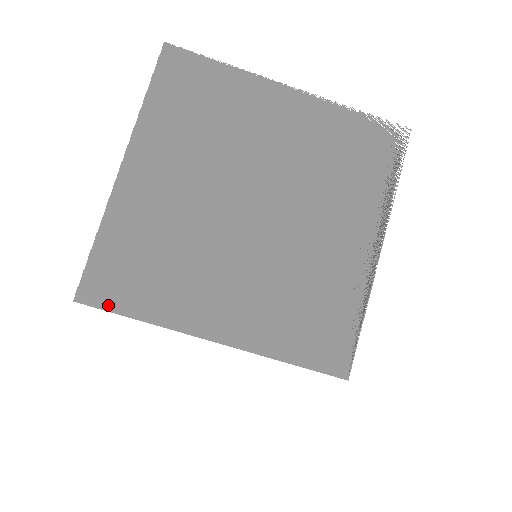
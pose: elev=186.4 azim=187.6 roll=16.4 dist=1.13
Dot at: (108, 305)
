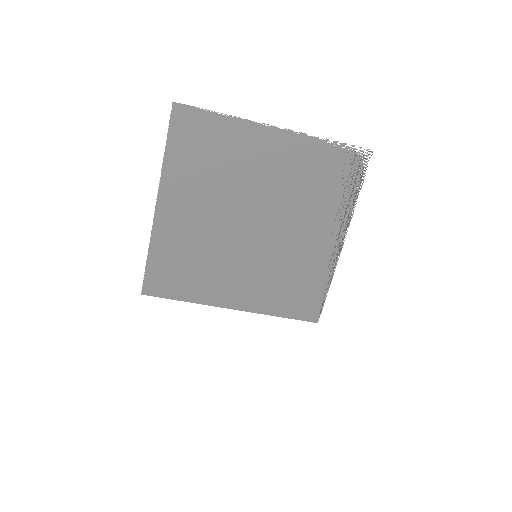
Dot at: (163, 295)
